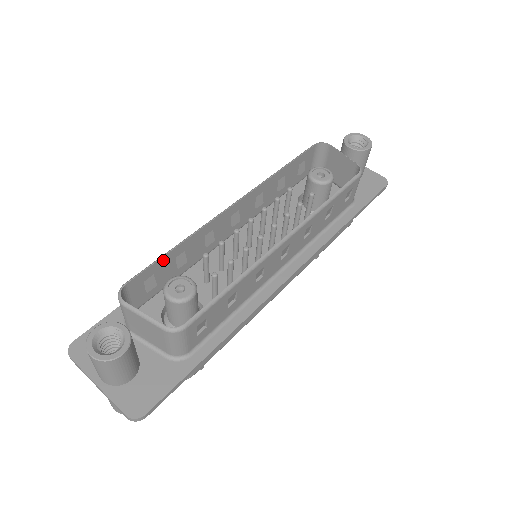
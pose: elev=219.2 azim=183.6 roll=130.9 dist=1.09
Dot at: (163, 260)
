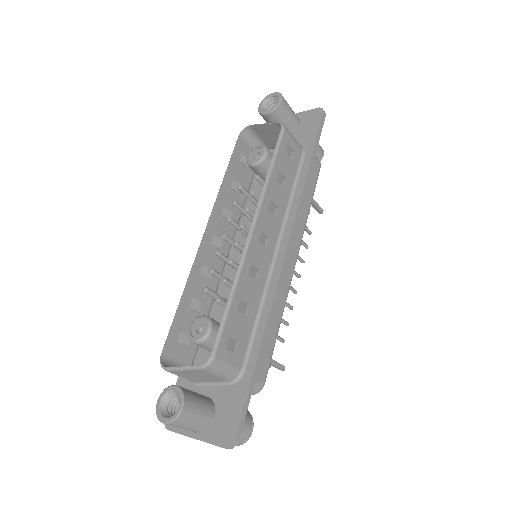
Dot at: (178, 317)
